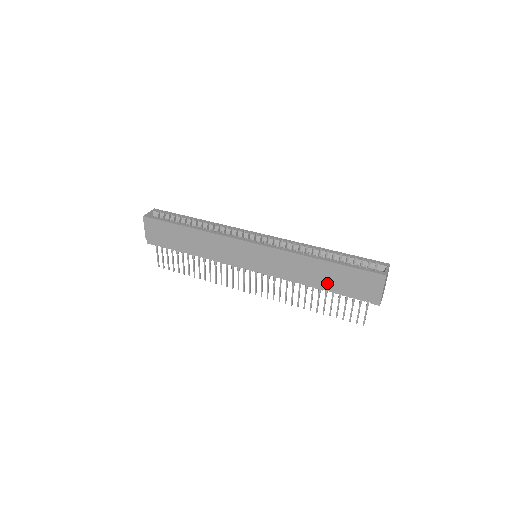
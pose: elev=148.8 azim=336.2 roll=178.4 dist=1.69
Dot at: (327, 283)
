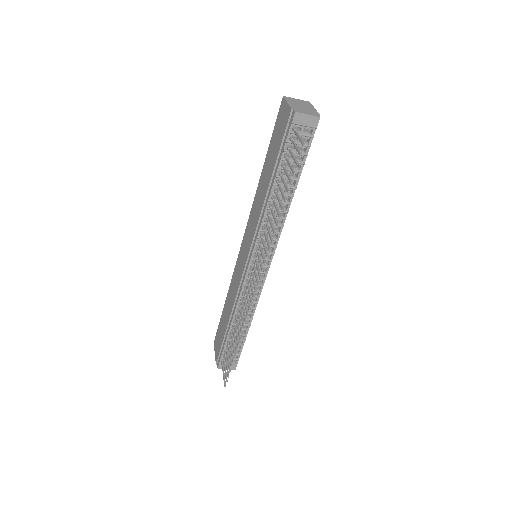
Dot at: (270, 174)
